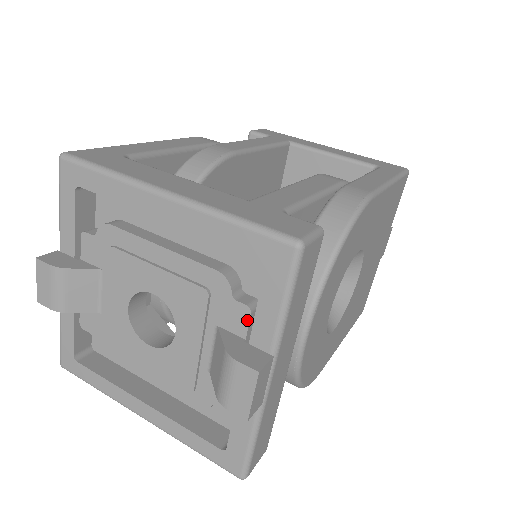
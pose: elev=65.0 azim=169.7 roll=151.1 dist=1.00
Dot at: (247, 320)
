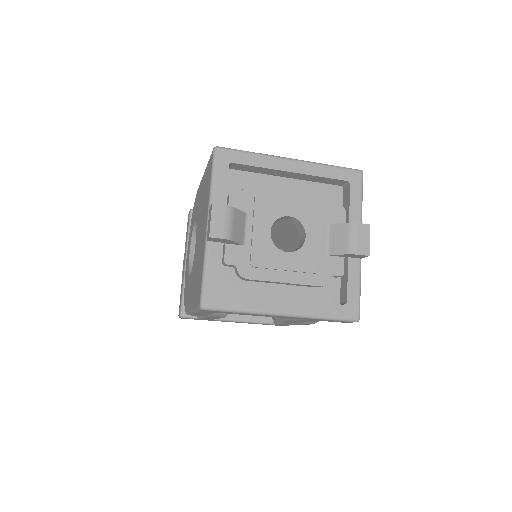
Dot at: (344, 215)
